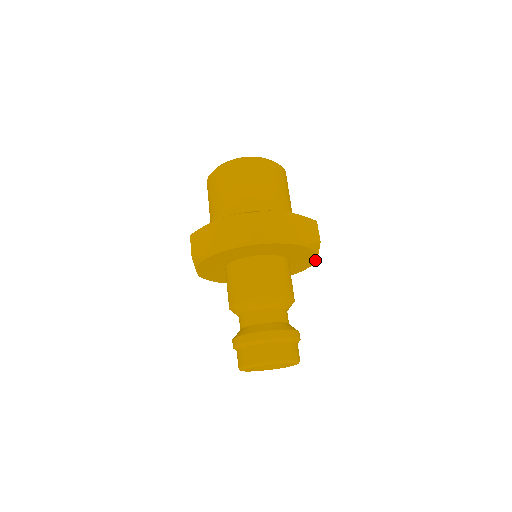
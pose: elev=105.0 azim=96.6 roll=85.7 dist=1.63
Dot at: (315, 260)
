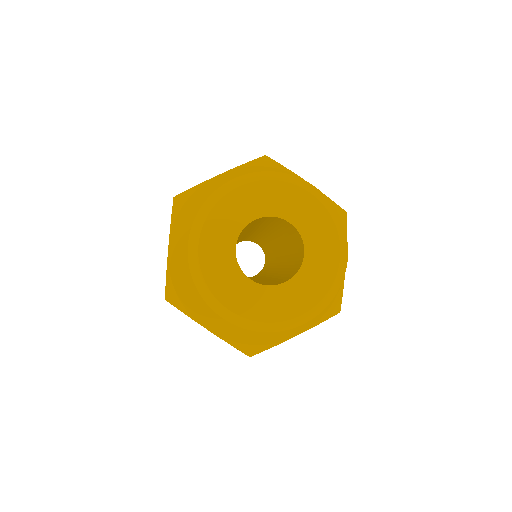
Dot at: occluded
